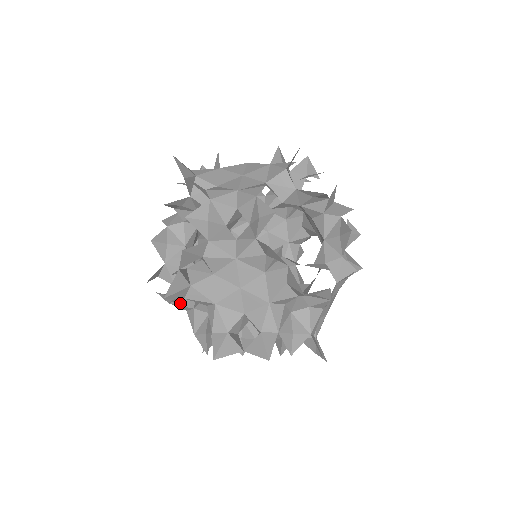
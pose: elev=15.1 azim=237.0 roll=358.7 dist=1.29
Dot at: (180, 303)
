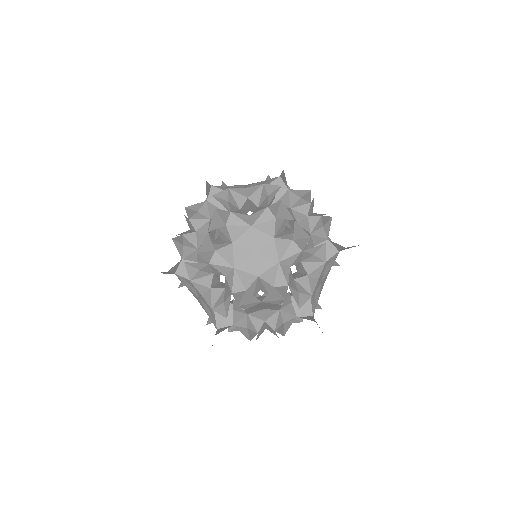
Dot at: (200, 281)
